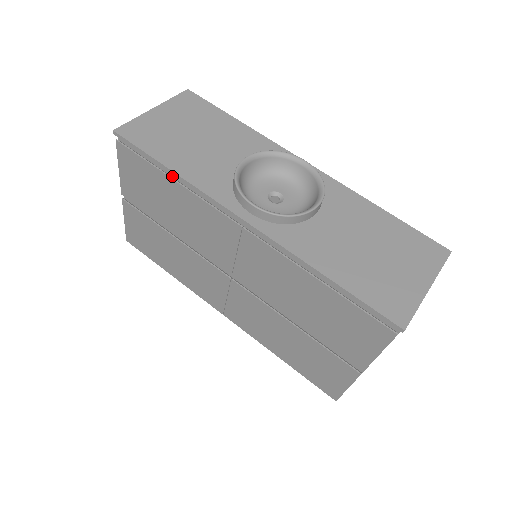
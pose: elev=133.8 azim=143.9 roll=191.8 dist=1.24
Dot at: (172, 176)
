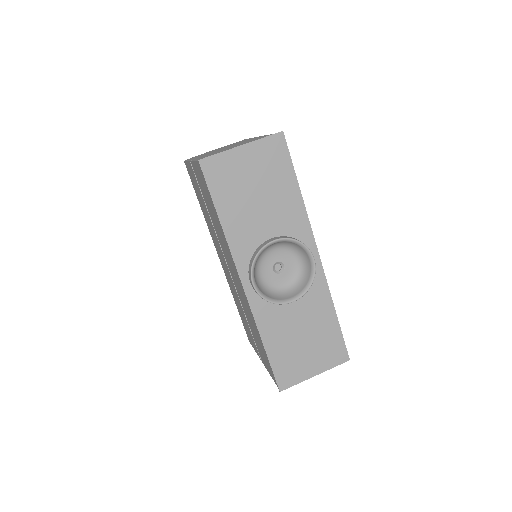
Dot at: occluded
